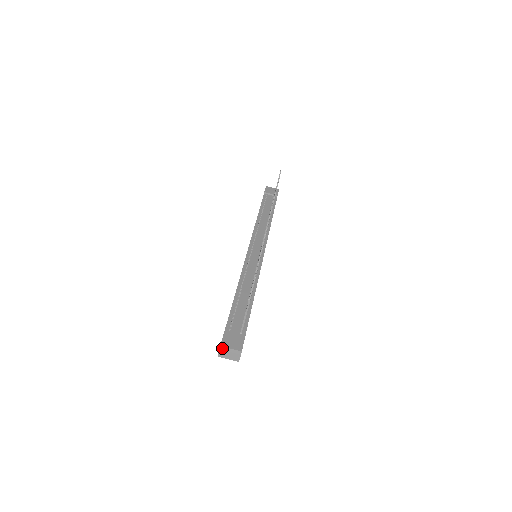
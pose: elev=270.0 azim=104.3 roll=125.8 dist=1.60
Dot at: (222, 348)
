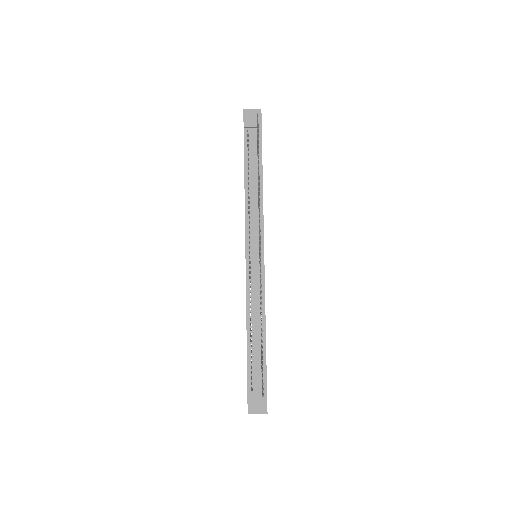
Dot at: occluded
